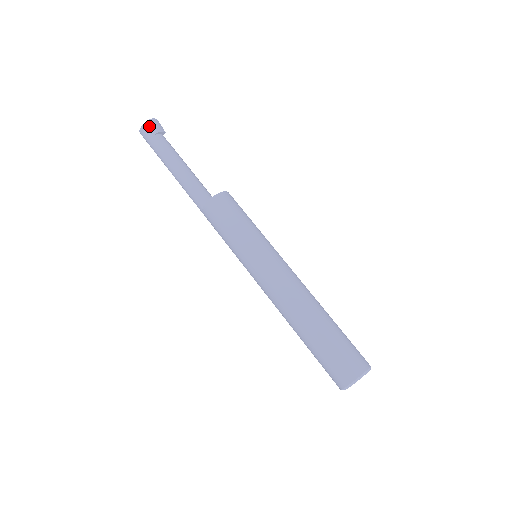
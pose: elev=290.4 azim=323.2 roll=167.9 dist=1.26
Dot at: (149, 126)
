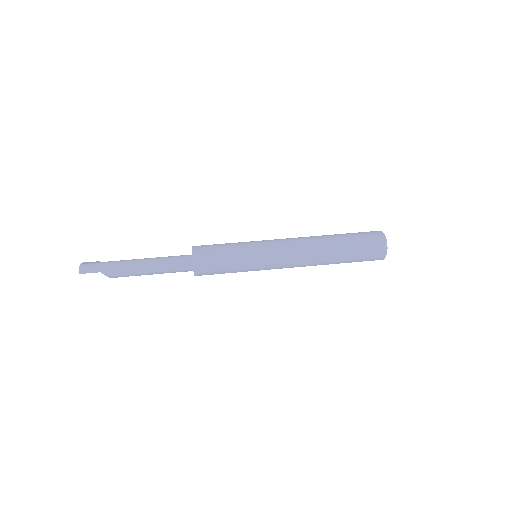
Dot at: (87, 263)
